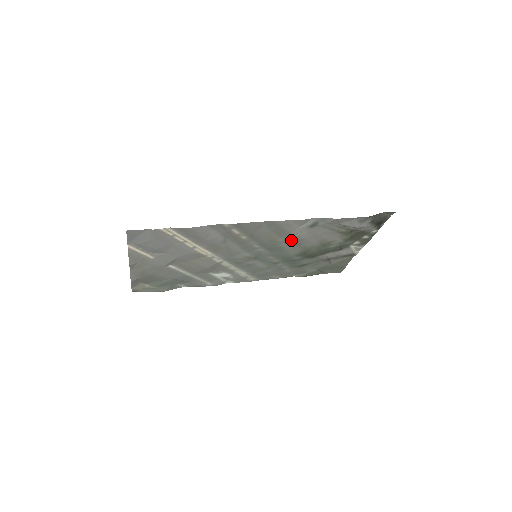
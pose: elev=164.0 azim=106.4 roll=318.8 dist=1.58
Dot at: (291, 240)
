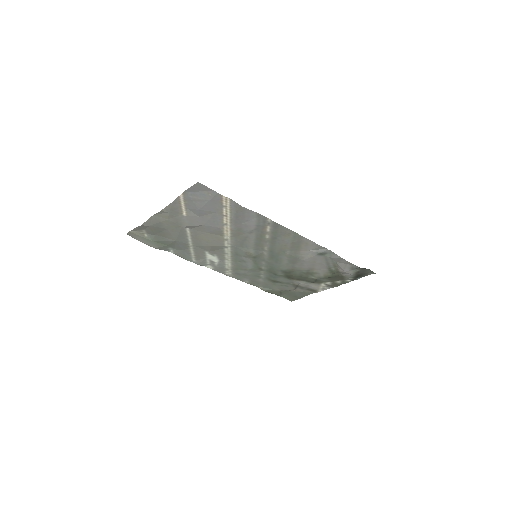
Dot at: (294, 257)
